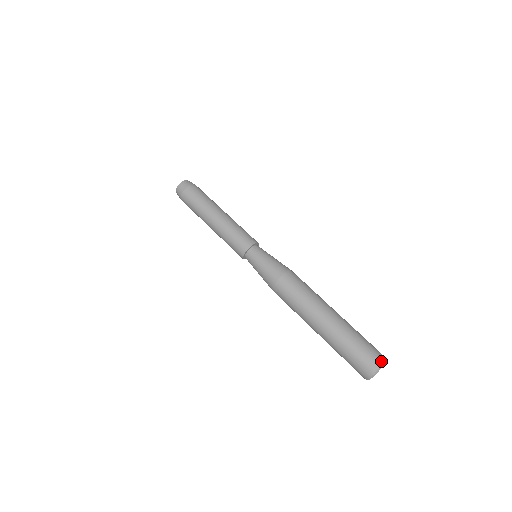
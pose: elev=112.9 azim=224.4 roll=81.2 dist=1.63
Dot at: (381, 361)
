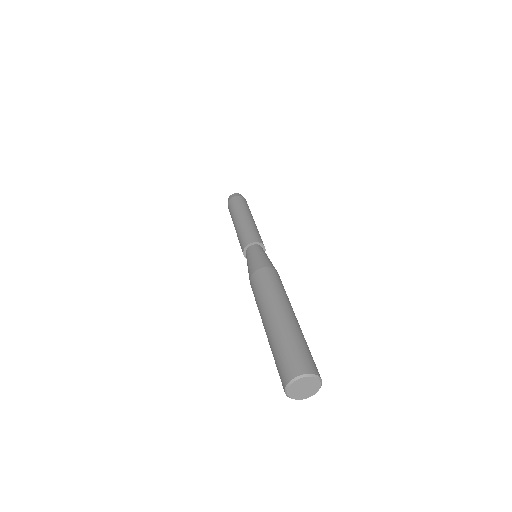
Dot at: (294, 374)
